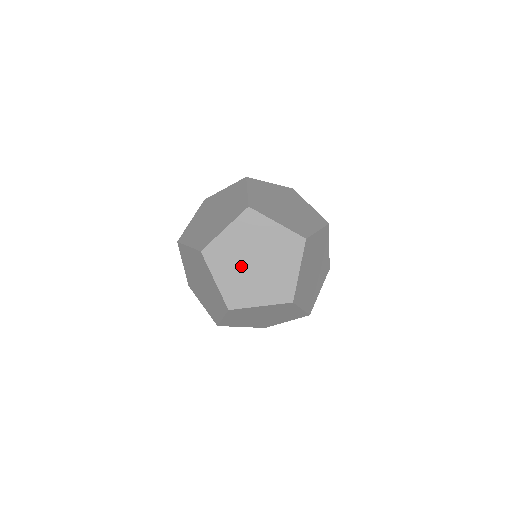
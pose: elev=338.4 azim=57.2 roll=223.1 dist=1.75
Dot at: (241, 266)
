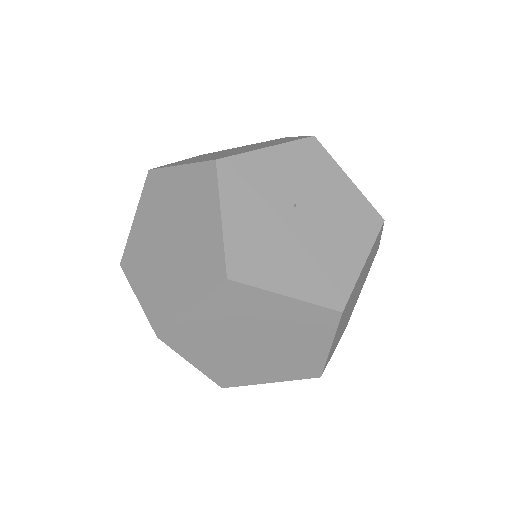
Dot at: occluded
